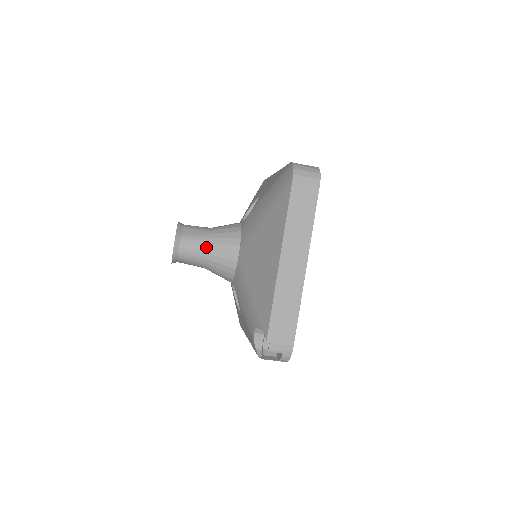
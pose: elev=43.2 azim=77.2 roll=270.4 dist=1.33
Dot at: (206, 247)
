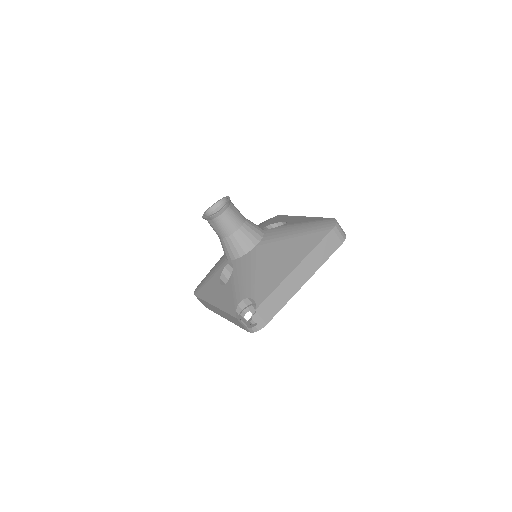
Dot at: (238, 226)
